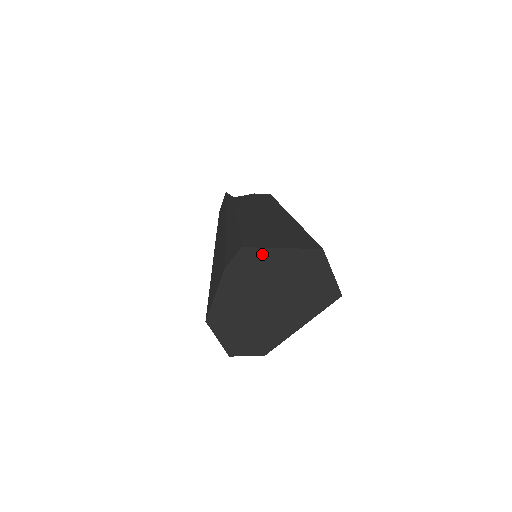
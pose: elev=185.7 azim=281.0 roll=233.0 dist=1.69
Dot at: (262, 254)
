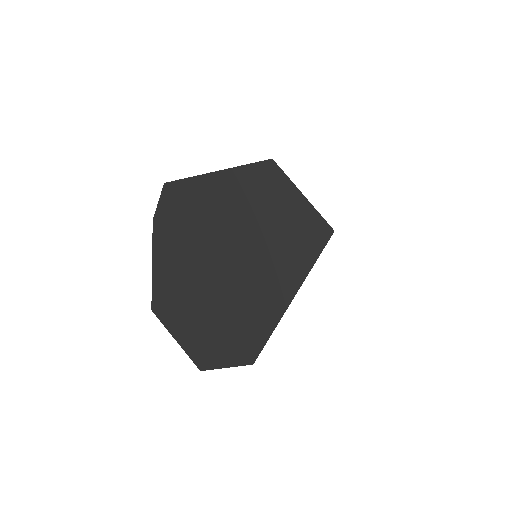
Dot at: (193, 187)
